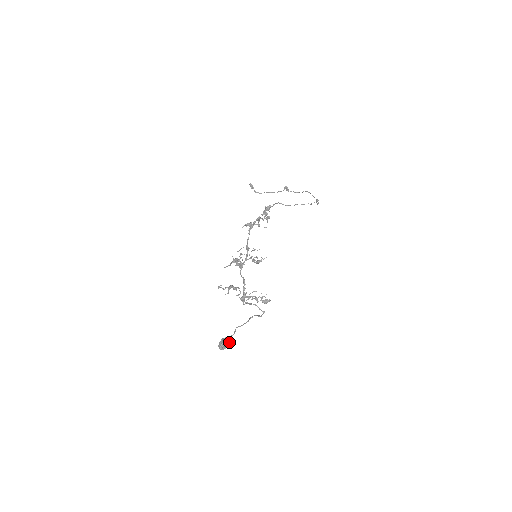
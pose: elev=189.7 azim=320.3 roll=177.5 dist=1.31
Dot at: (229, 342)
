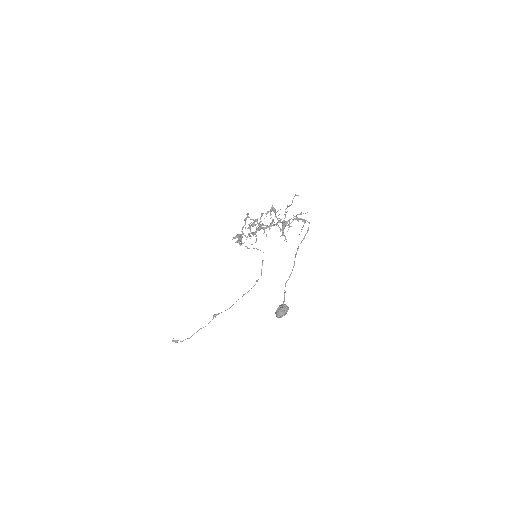
Dot at: (285, 307)
